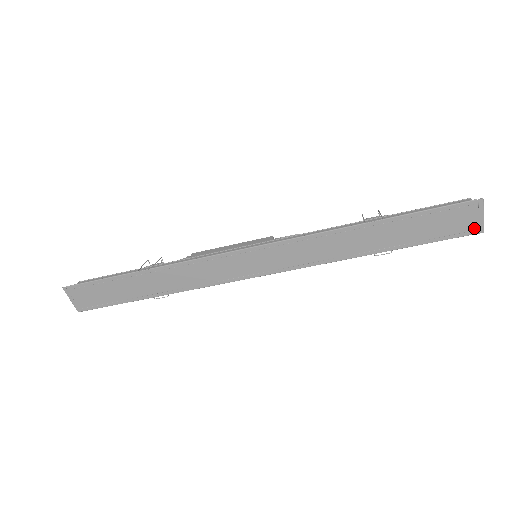
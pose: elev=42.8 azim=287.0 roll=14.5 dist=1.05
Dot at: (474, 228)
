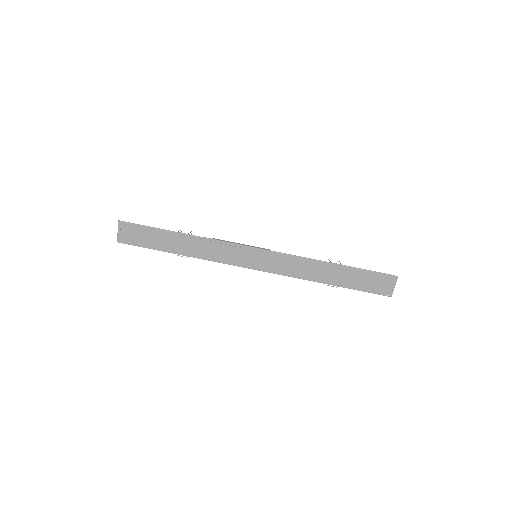
Dot at: (387, 292)
